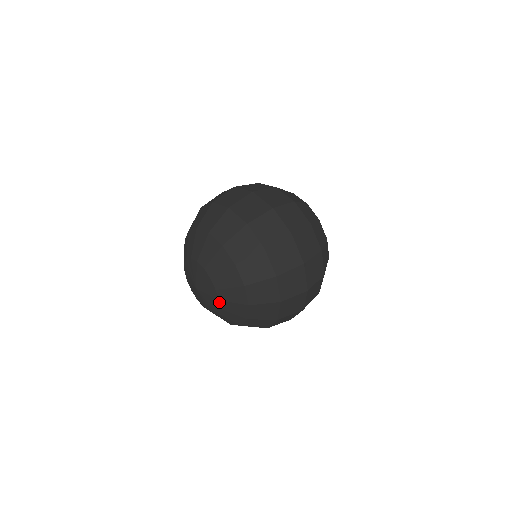
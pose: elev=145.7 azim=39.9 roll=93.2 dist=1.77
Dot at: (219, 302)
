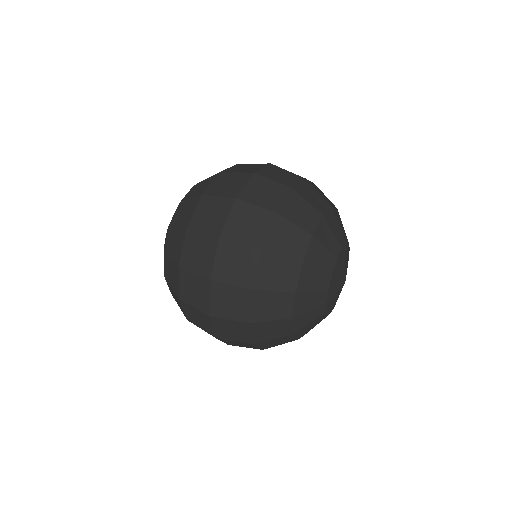
Dot at: occluded
